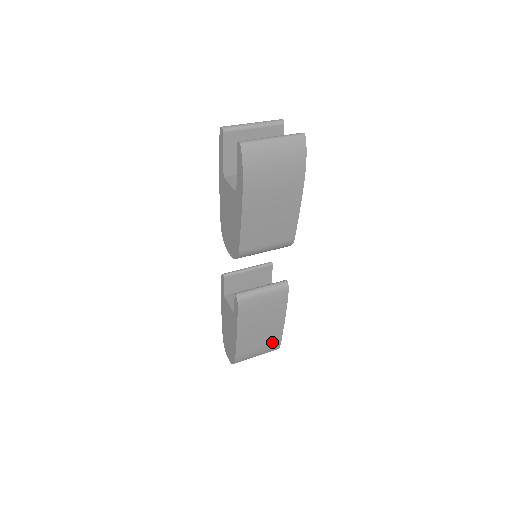
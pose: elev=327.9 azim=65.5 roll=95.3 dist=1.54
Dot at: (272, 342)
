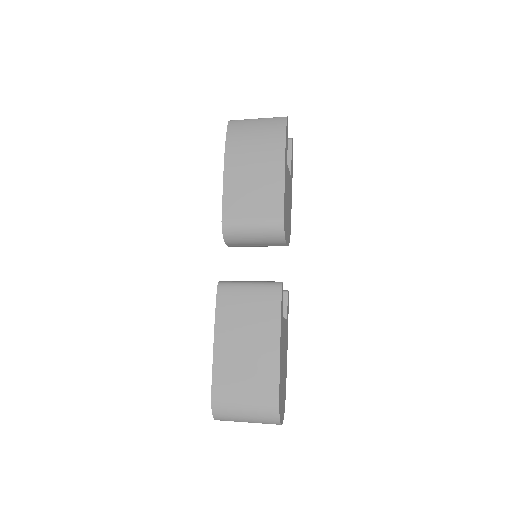
Dot at: (265, 385)
